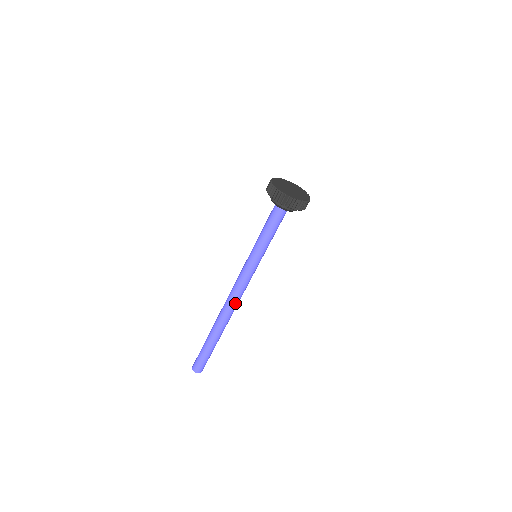
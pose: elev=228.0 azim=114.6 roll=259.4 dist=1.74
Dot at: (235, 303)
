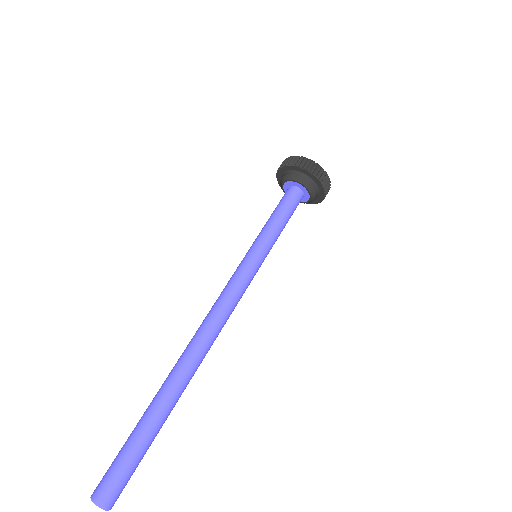
Dot at: (217, 329)
